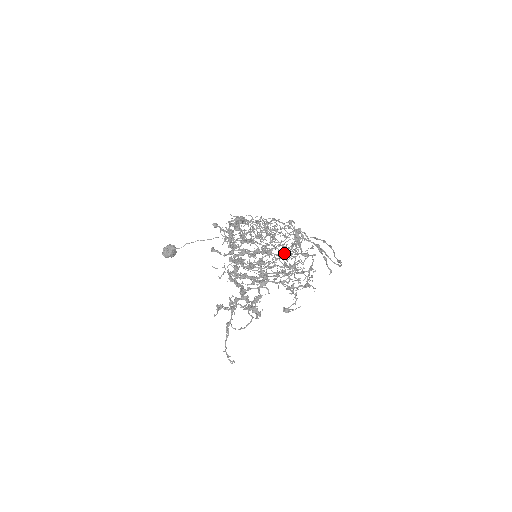
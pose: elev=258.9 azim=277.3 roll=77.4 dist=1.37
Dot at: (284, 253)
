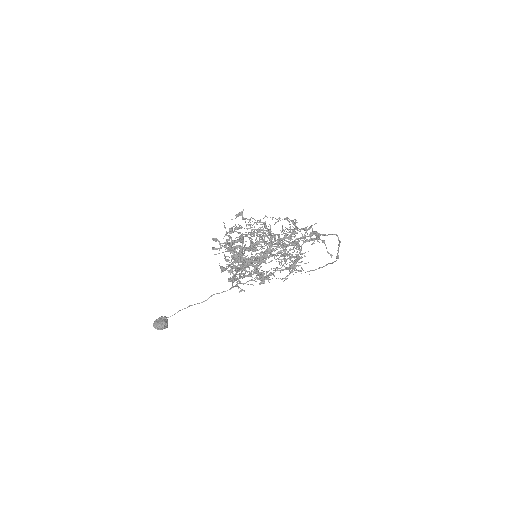
Dot at: occluded
